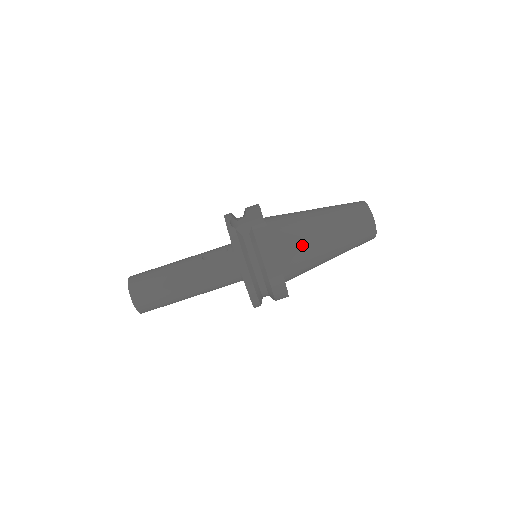
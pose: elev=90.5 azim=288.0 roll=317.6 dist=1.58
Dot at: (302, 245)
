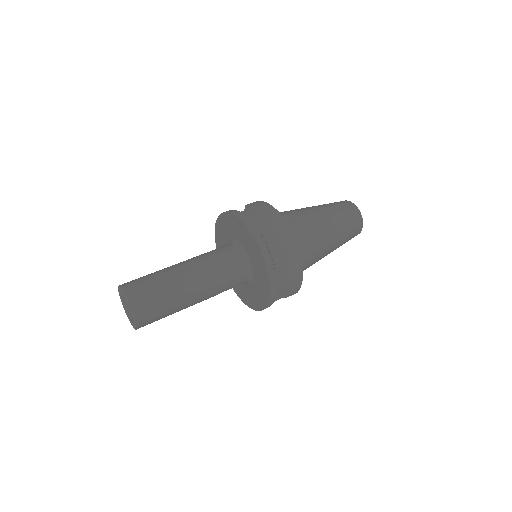
Dot at: (298, 217)
